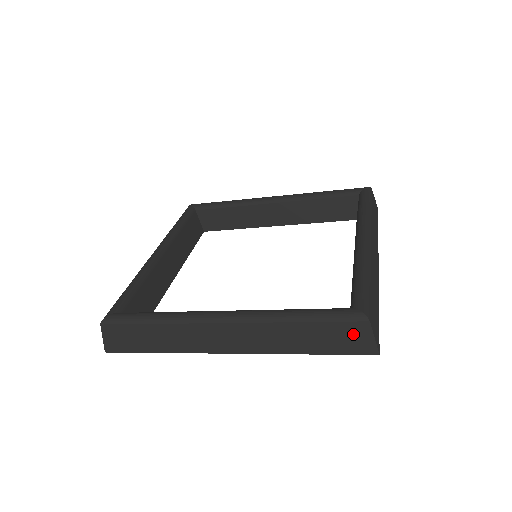
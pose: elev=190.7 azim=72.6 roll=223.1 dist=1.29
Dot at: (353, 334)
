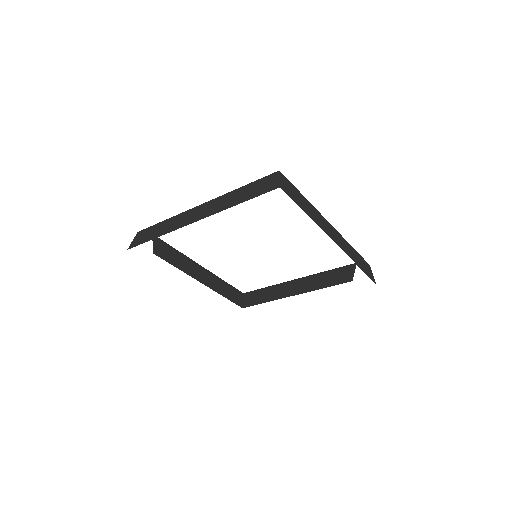
Dot at: (268, 182)
